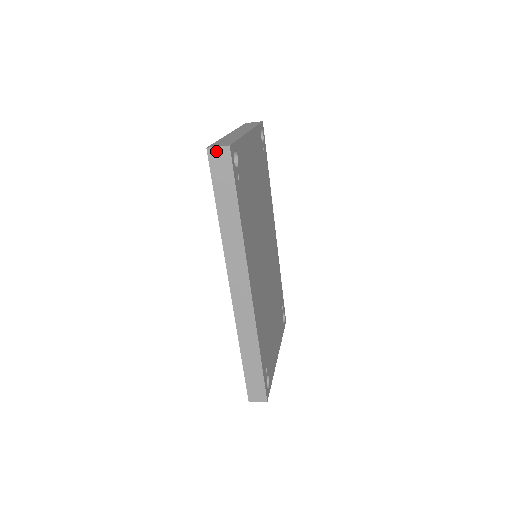
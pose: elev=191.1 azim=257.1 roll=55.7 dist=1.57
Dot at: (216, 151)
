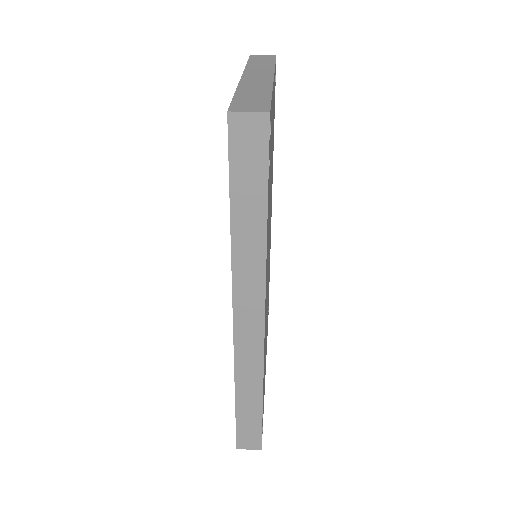
Dot at: (244, 119)
